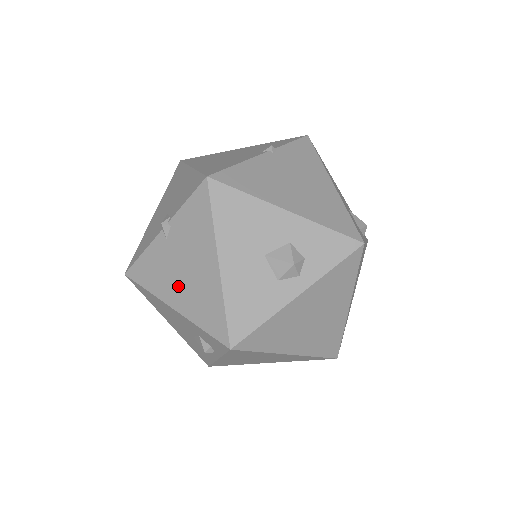
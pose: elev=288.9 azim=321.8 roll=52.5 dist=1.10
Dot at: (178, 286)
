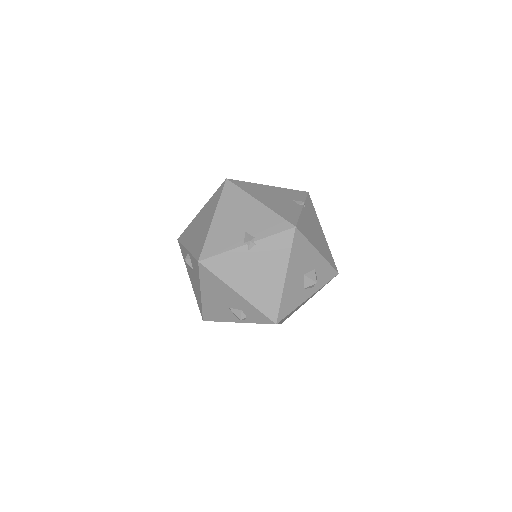
Dot at: (248, 281)
